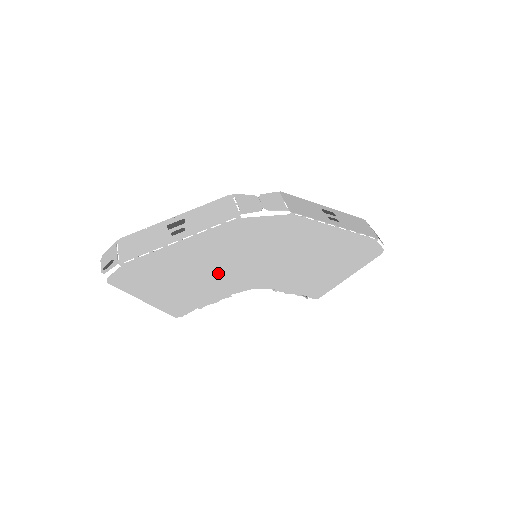
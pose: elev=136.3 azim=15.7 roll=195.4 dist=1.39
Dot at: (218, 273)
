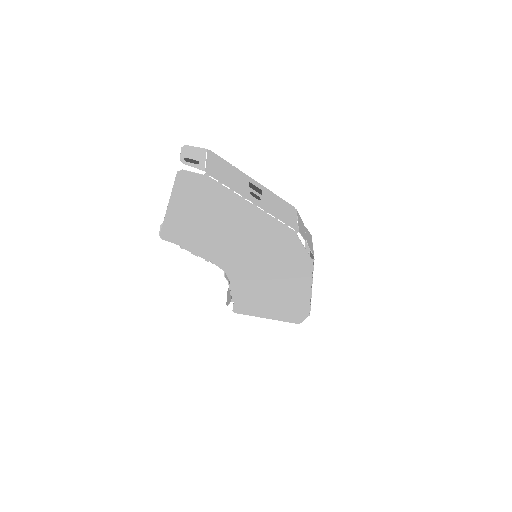
Dot at: (230, 243)
